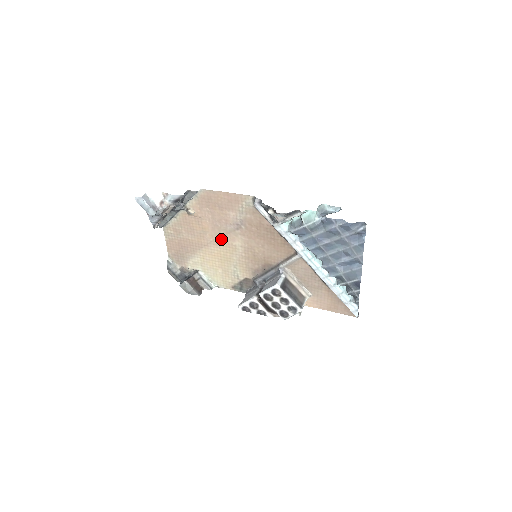
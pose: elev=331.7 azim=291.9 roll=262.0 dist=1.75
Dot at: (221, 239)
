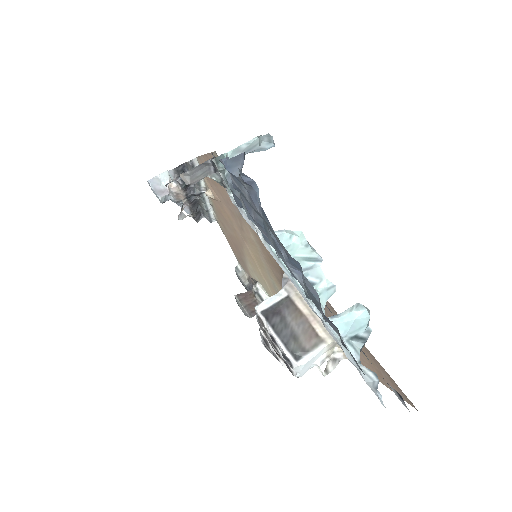
Dot at: (243, 231)
